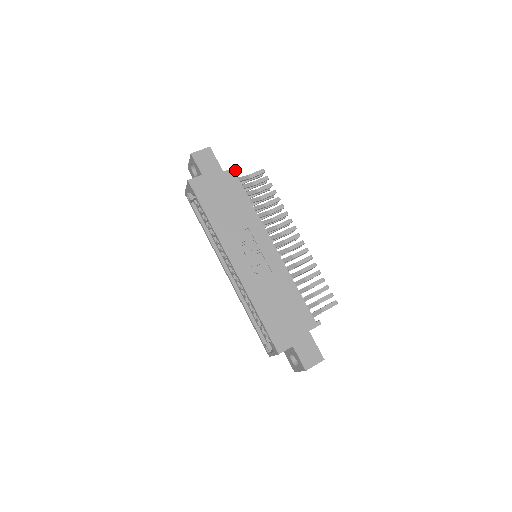
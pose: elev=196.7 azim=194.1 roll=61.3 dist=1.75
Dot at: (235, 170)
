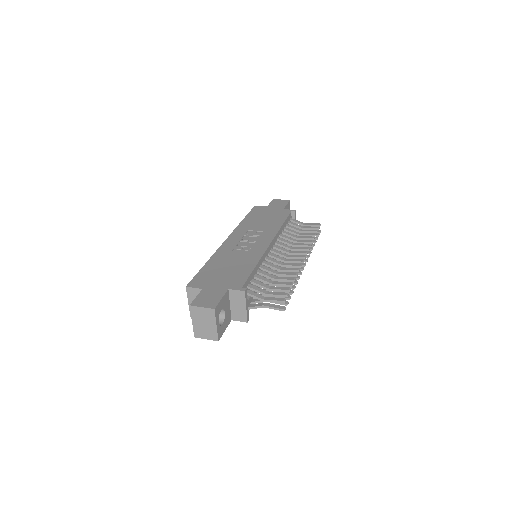
Dot at: (293, 211)
